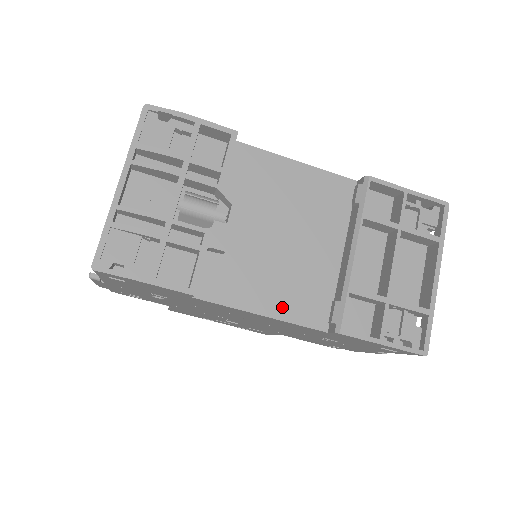
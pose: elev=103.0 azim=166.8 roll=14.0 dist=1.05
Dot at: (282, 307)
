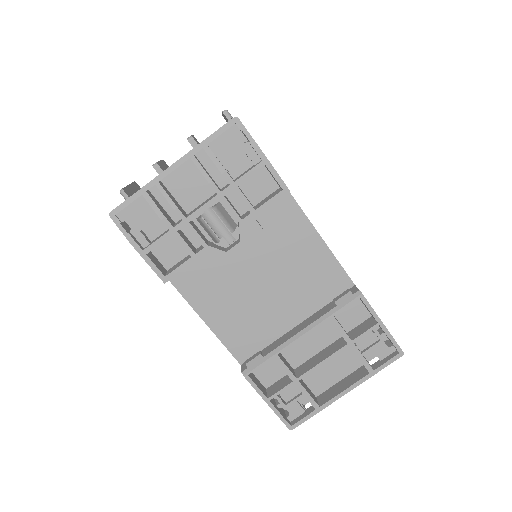
Dot at: (223, 328)
